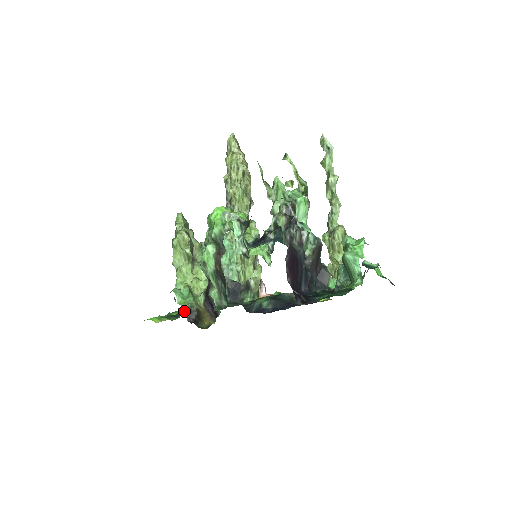
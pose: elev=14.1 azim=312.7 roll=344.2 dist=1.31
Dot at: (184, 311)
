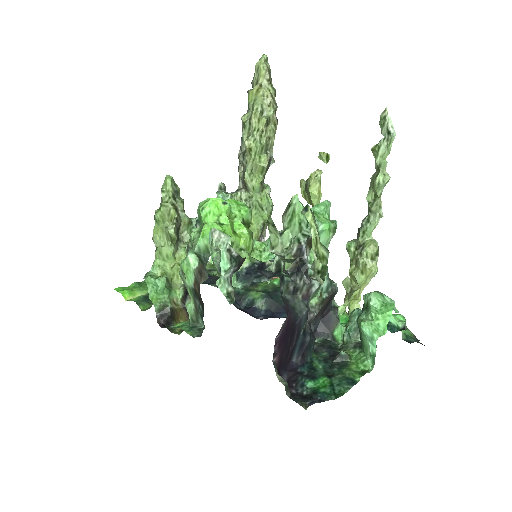
Dot at: occluded
